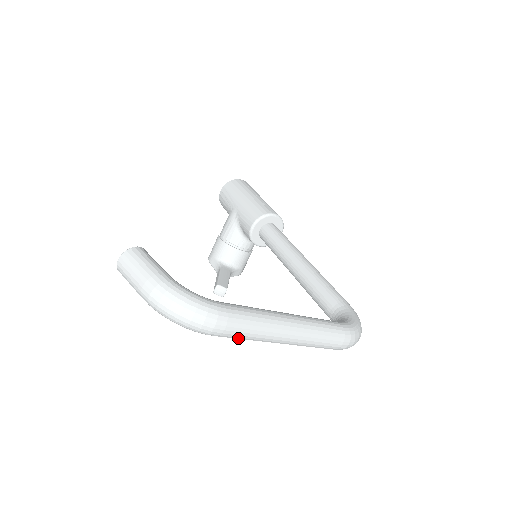
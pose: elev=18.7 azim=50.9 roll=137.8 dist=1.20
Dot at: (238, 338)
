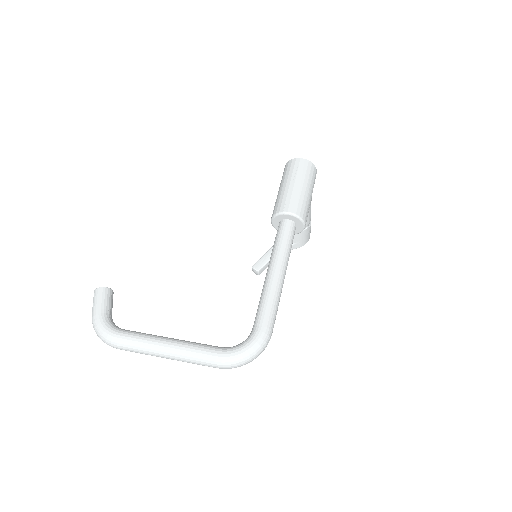
Dot at: occluded
